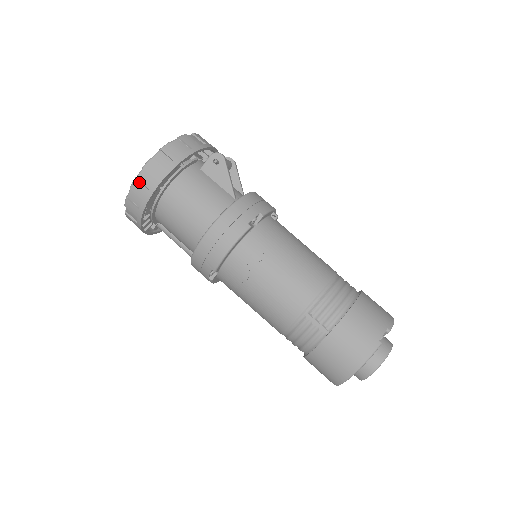
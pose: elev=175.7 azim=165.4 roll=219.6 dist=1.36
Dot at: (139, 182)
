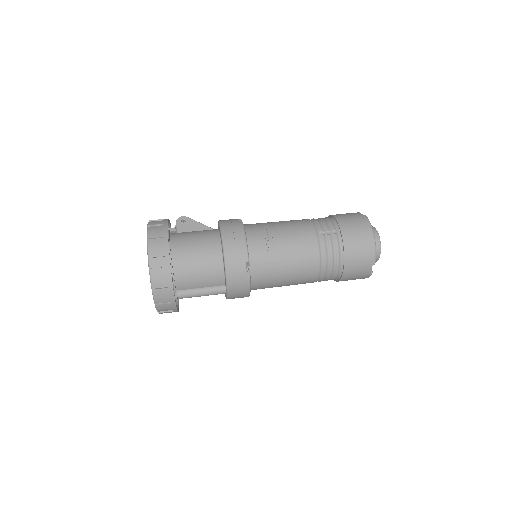
Dot at: (153, 247)
